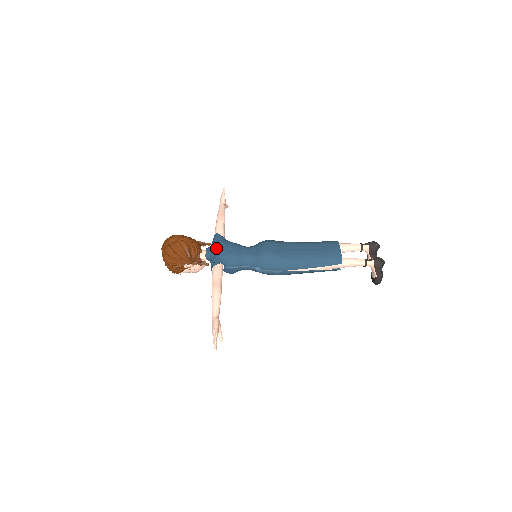
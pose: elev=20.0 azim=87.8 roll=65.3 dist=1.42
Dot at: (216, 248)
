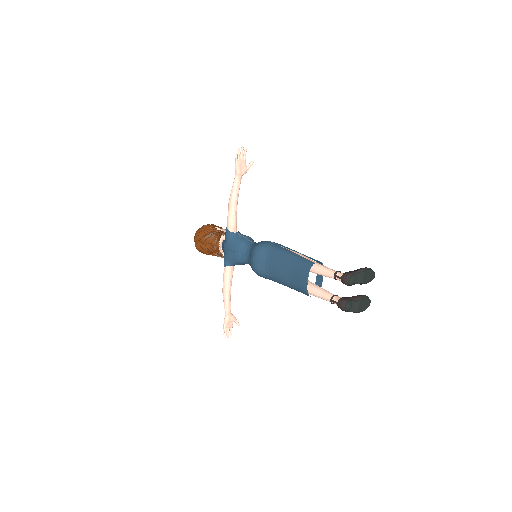
Dot at: (224, 248)
